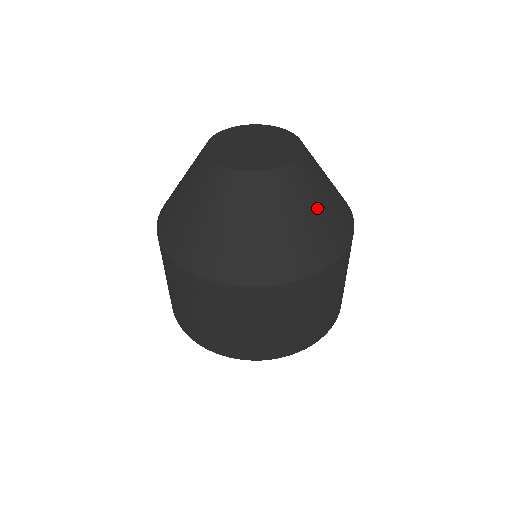
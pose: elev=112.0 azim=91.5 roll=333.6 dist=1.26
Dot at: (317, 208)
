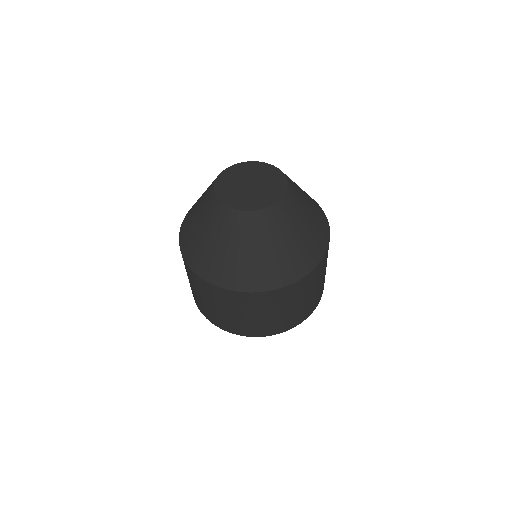
Dot at: (248, 251)
